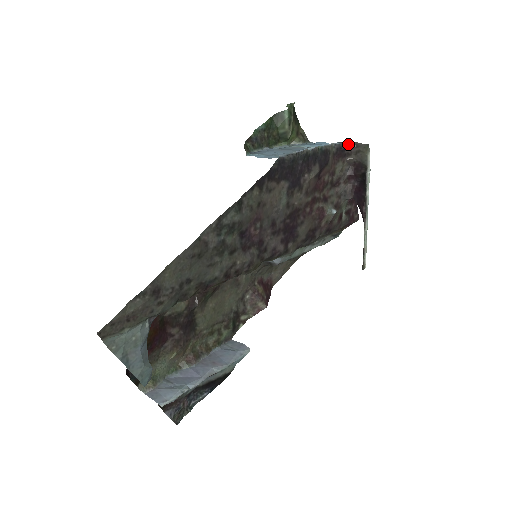
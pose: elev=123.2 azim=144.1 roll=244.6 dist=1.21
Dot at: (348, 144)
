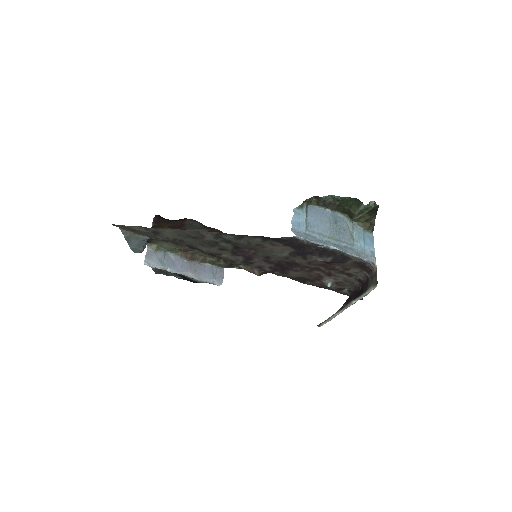
Dot at: (372, 267)
